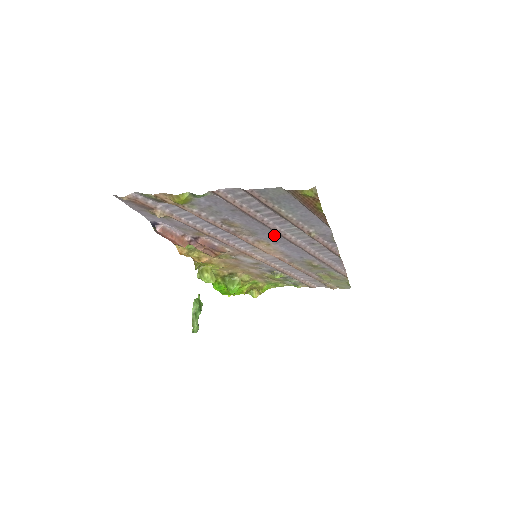
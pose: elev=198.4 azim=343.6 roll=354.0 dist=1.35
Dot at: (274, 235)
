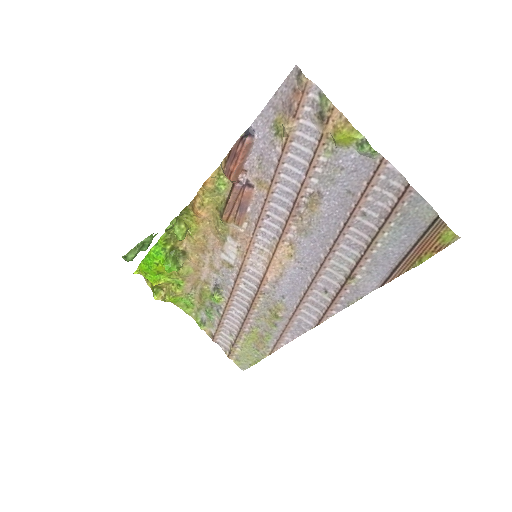
Dot at: (318, 251)
